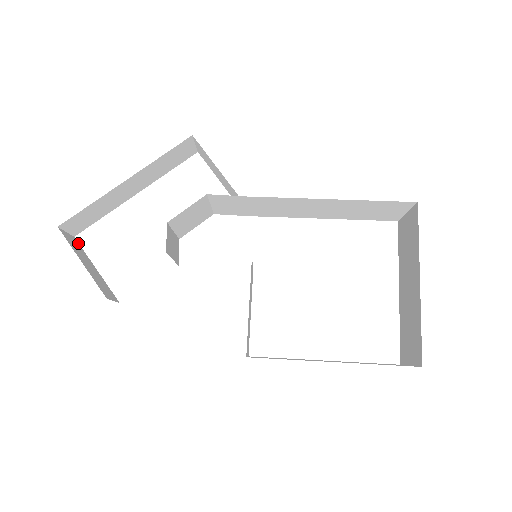
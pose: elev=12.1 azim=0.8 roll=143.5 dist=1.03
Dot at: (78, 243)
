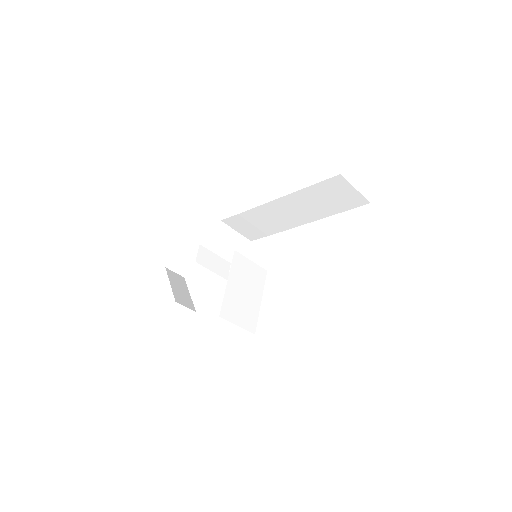
Dot at: occluded
